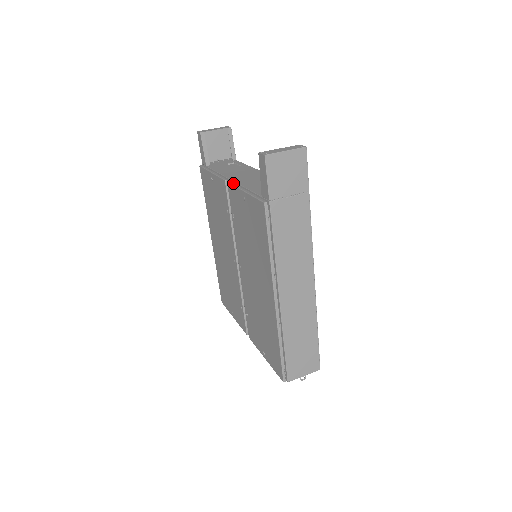
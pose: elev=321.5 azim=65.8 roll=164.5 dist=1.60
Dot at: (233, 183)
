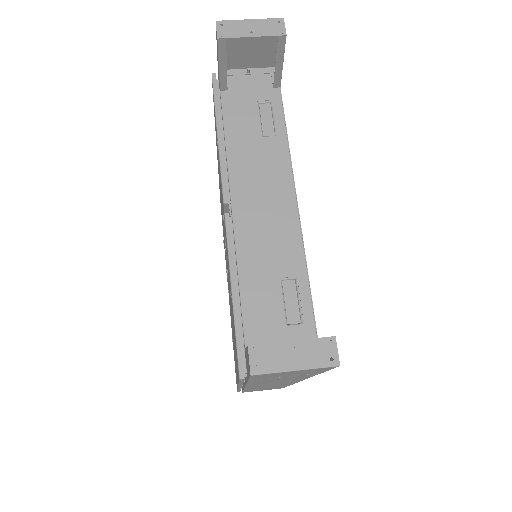
Dot at: (229, 234)
